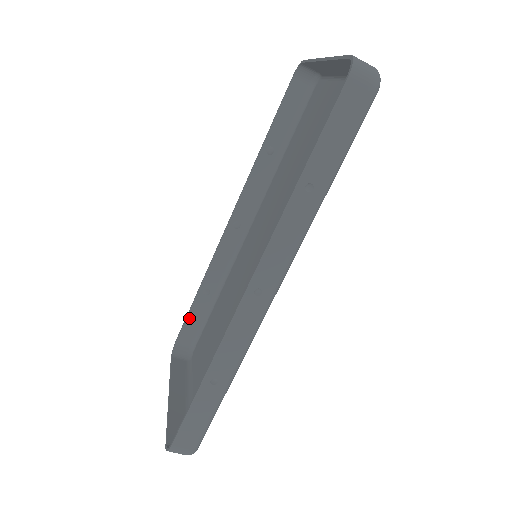
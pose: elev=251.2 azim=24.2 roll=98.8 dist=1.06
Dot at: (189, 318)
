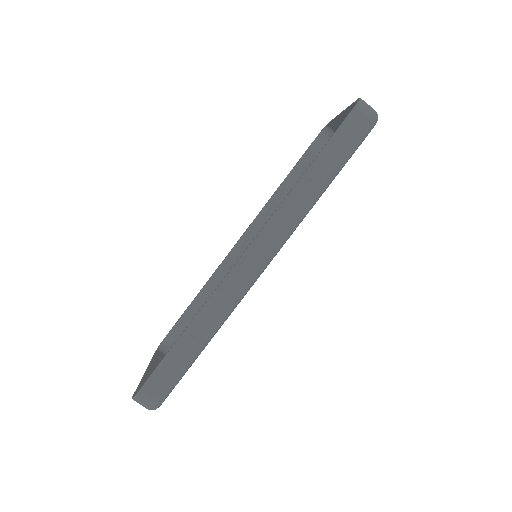
Dot at: (183, 318)
